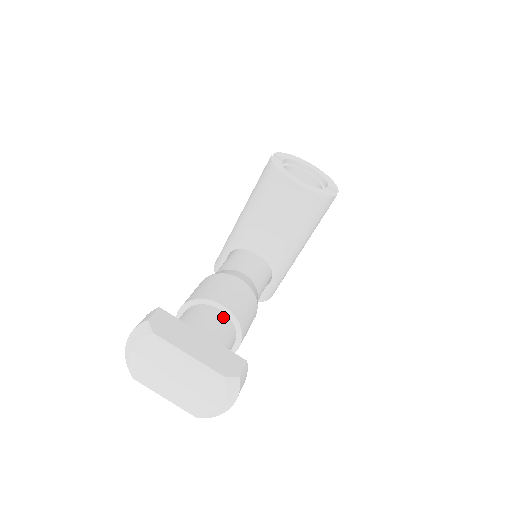
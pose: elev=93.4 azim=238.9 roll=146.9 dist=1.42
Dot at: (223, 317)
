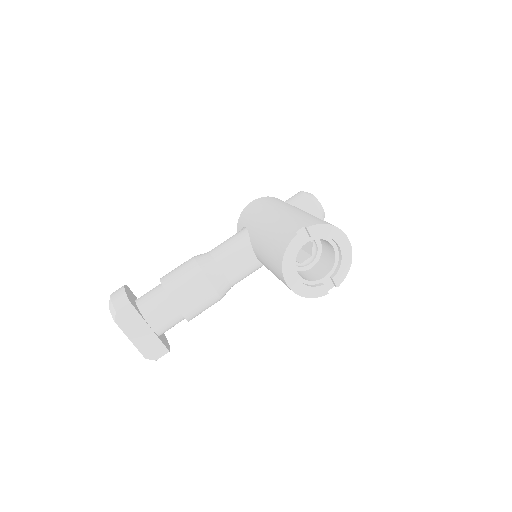
Dot at: (176, 315)
